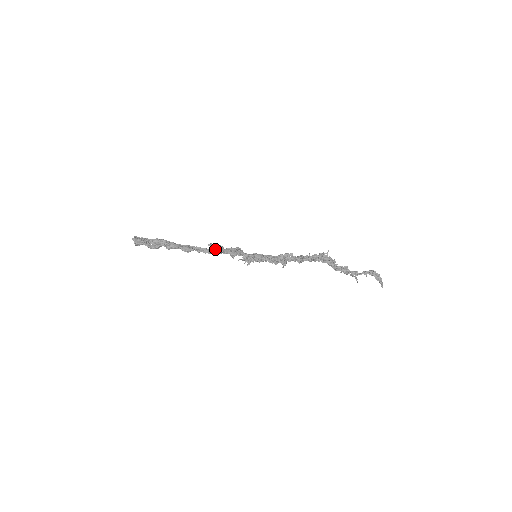
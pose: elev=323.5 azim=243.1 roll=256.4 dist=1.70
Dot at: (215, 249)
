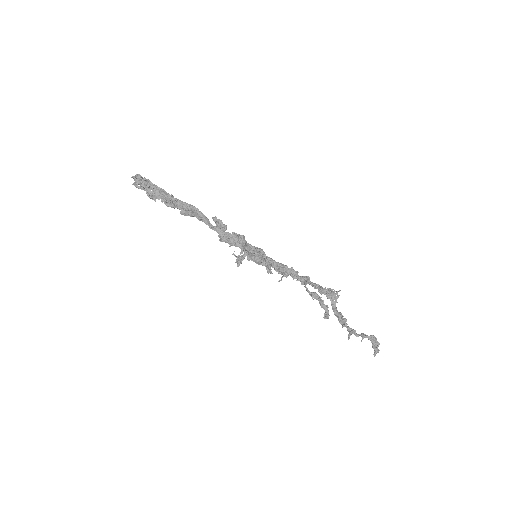
Dot at: (215, 228)
